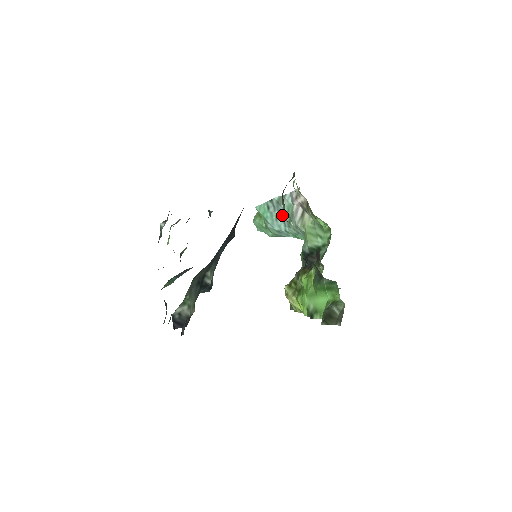
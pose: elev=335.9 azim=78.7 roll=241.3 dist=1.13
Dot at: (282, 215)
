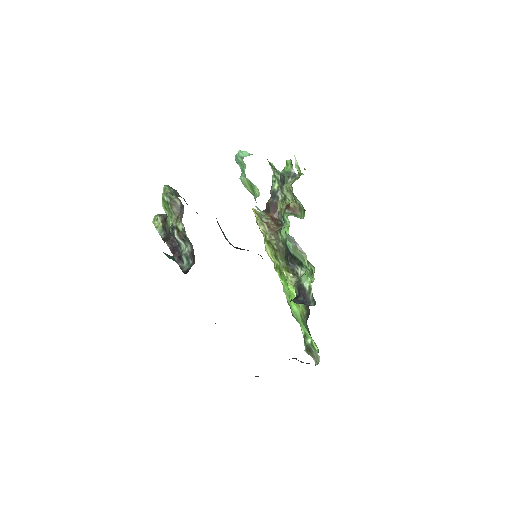
Dot at: (278, 222)
